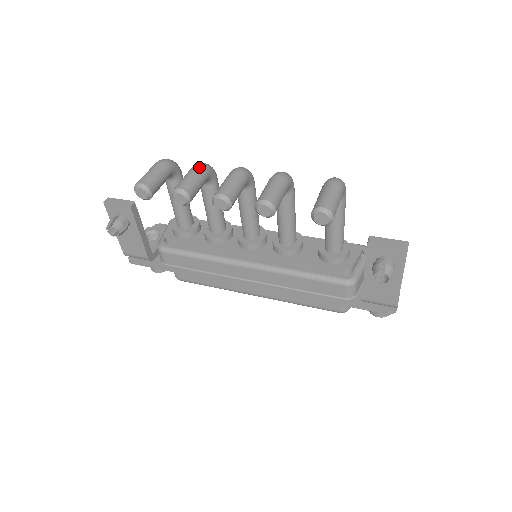
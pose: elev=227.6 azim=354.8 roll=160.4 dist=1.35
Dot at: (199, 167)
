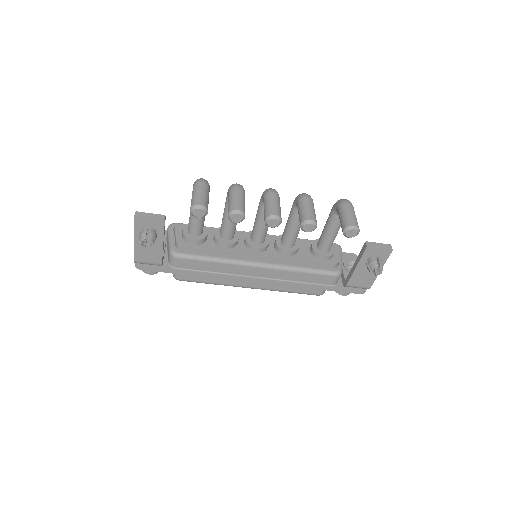
Dot at: (240, 189)
